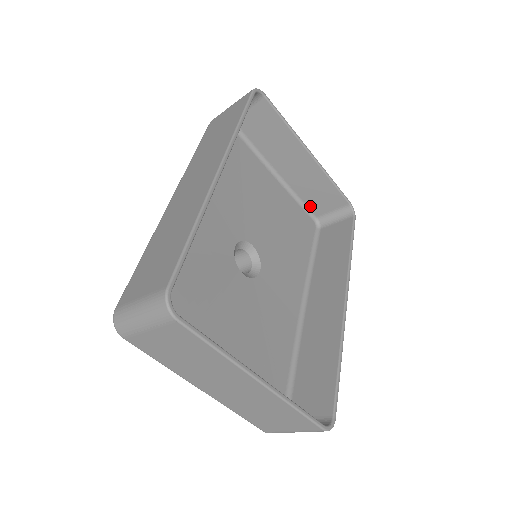
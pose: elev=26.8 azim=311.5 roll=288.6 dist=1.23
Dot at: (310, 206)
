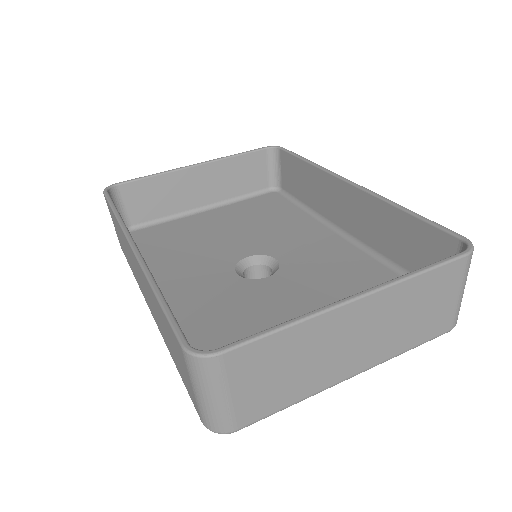
Dot at: (253, 189)
